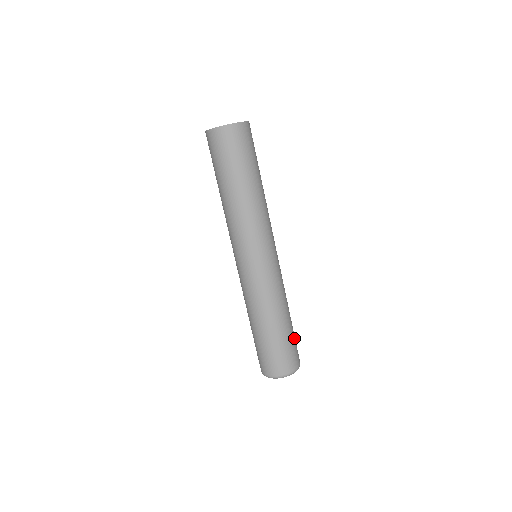
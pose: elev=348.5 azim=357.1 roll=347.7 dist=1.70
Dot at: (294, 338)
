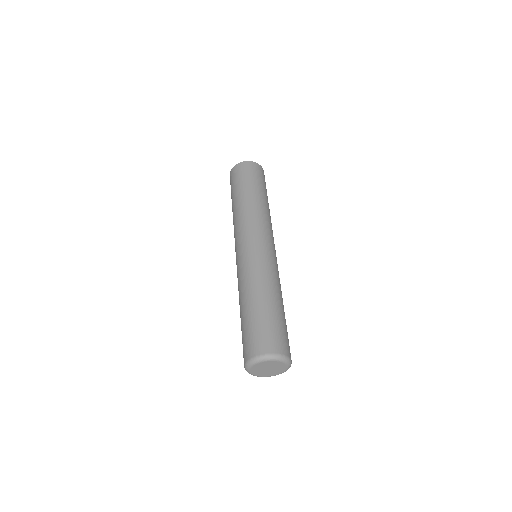
Dot at: occluded
